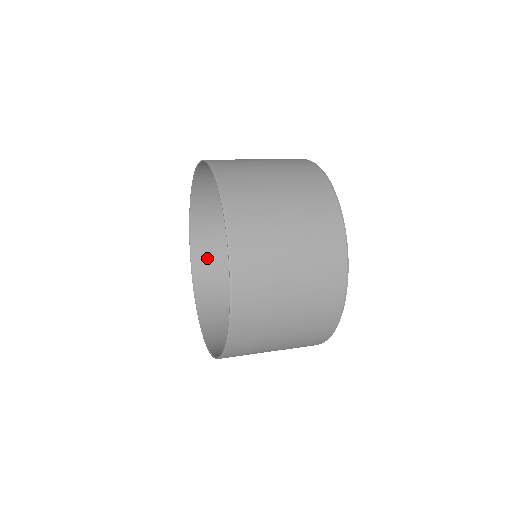
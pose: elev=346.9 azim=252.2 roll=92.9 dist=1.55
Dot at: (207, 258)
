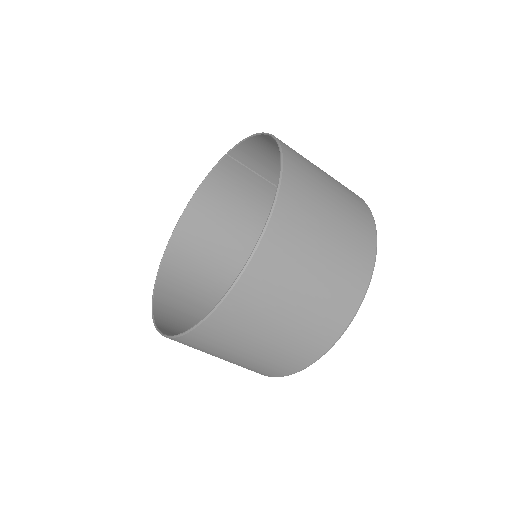
Dot at: (173, 289)
